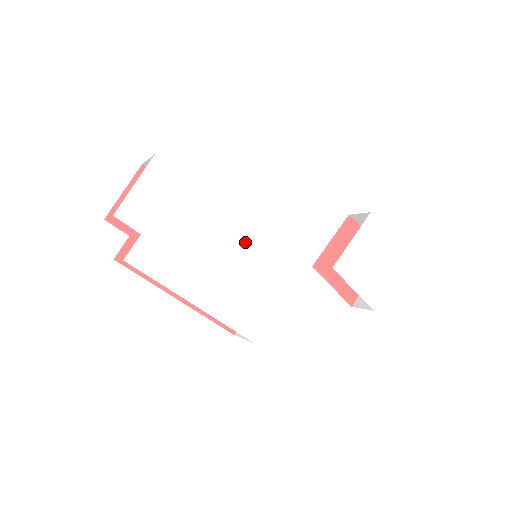
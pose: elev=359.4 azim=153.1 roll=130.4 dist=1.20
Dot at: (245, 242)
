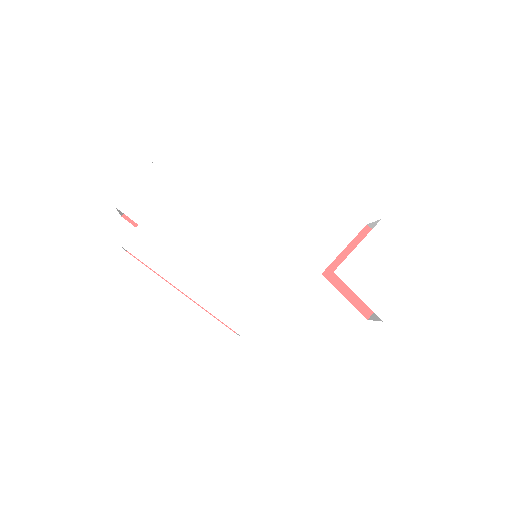
Dot at: (238, 239)
